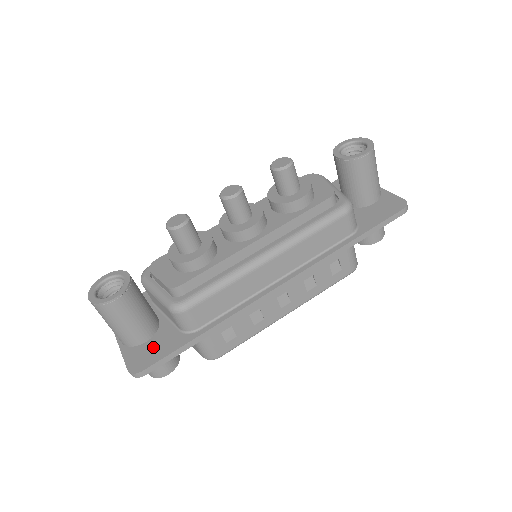
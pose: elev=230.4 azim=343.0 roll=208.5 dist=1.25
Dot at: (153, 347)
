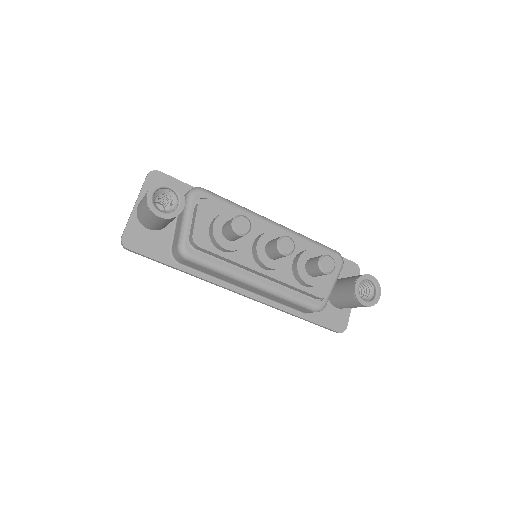
Dot at: (148, 240)
